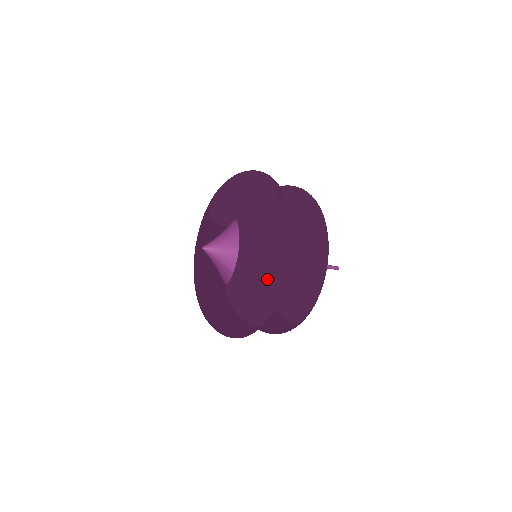
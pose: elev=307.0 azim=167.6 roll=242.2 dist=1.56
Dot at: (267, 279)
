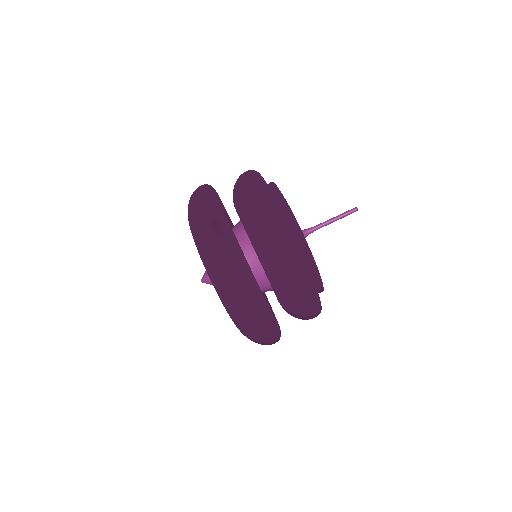
Dot at: (244, 315)
